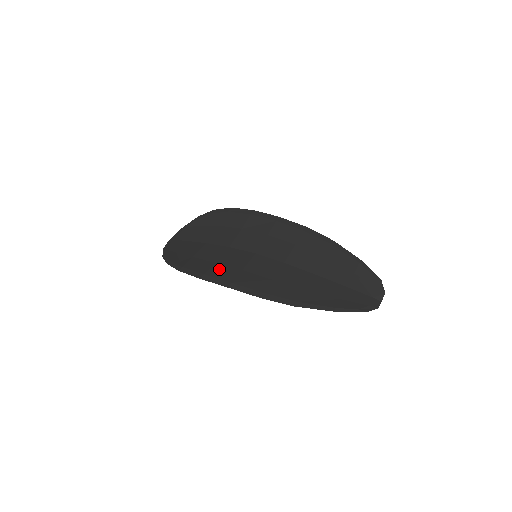
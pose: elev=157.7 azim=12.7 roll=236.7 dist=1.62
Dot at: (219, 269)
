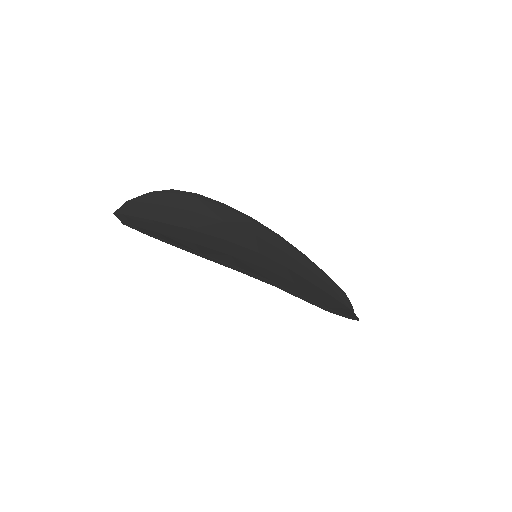
Dot at: (244, 264)
